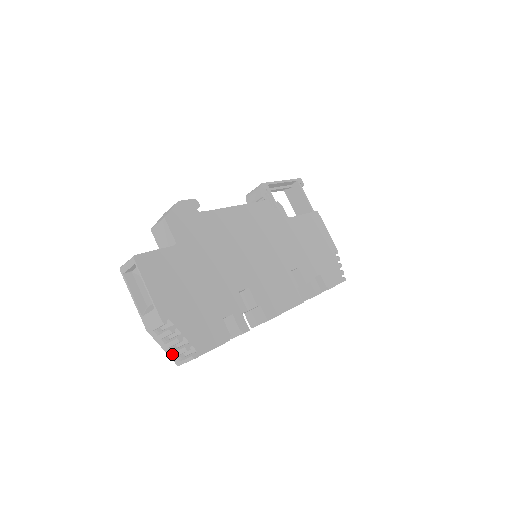
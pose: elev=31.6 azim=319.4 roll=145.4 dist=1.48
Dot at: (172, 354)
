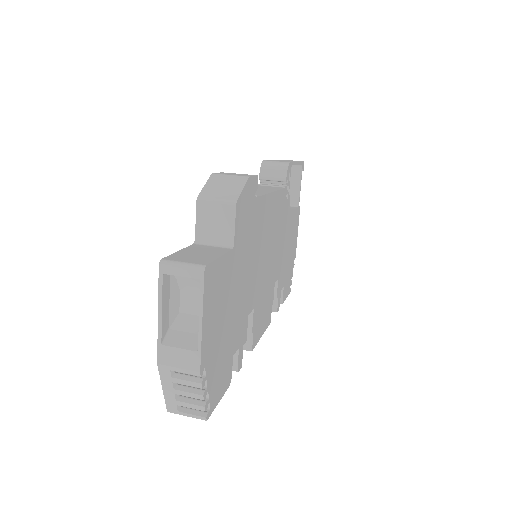
Dot at: (173, 400)
